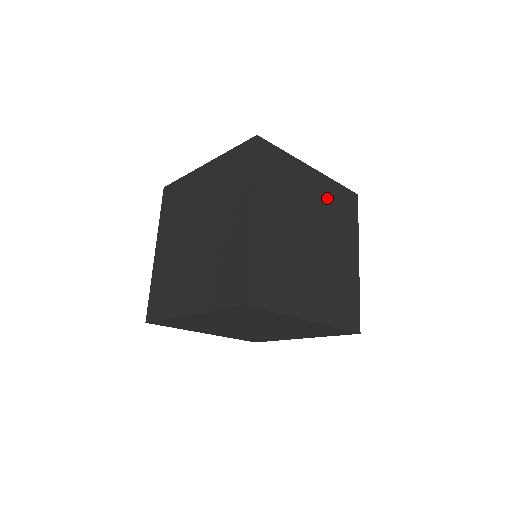
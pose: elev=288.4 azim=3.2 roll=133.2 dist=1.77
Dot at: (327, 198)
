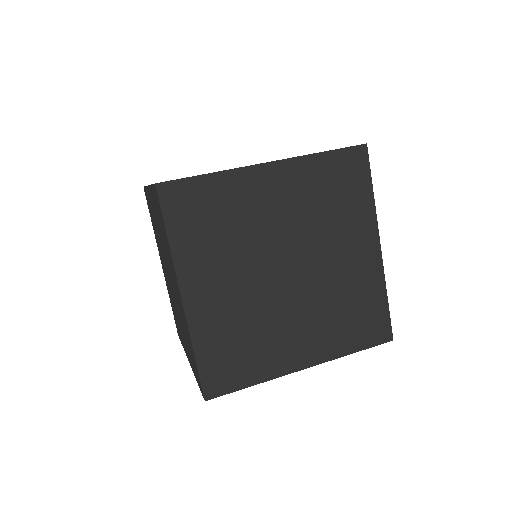
Dot at: (304, 192)
